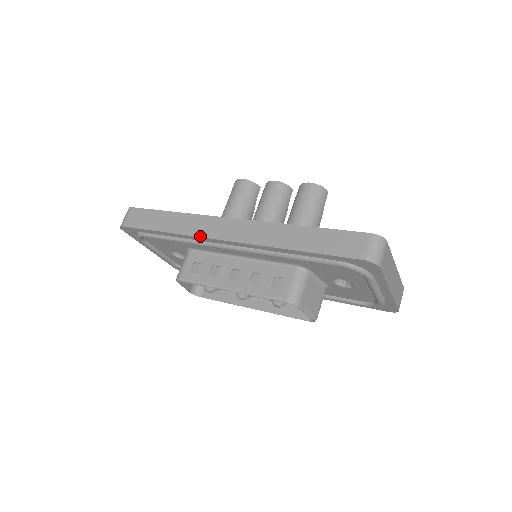
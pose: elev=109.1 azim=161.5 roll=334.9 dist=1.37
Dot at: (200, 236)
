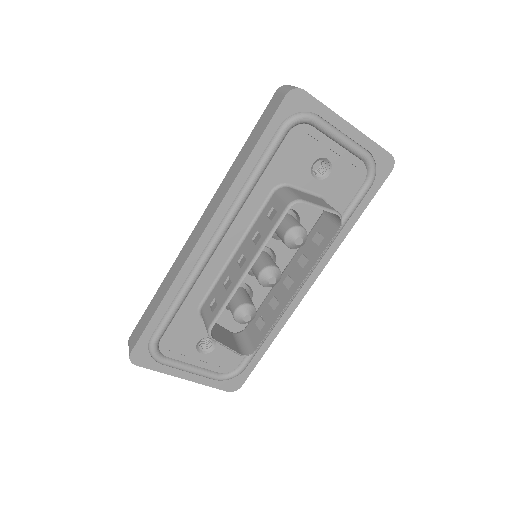
Dot at: (185, 261)
